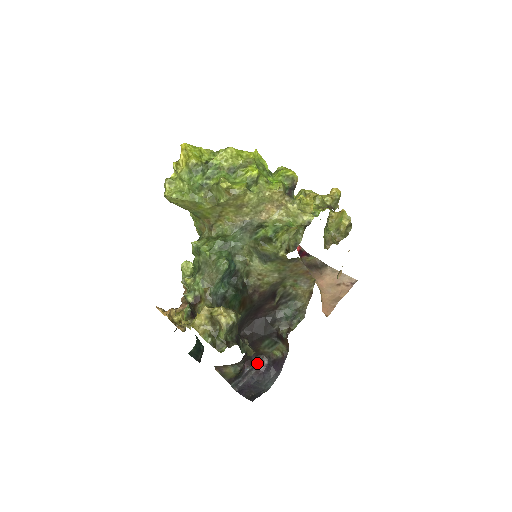
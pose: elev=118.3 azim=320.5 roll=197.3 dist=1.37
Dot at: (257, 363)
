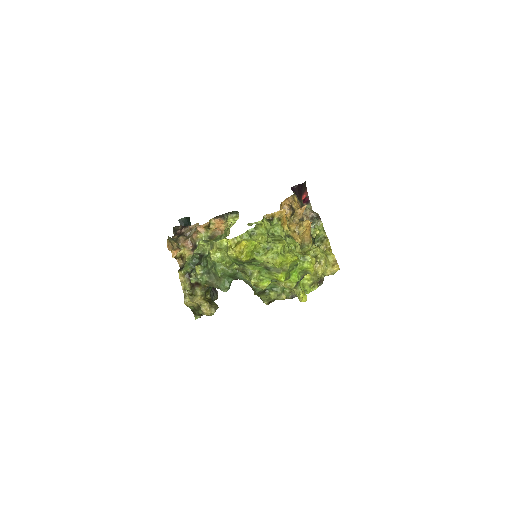
Dot at: occluded
